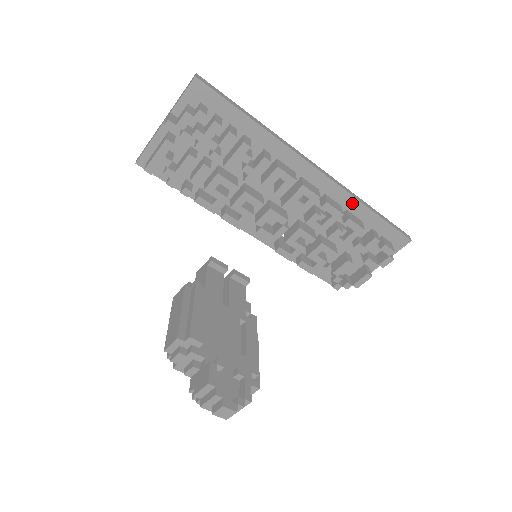
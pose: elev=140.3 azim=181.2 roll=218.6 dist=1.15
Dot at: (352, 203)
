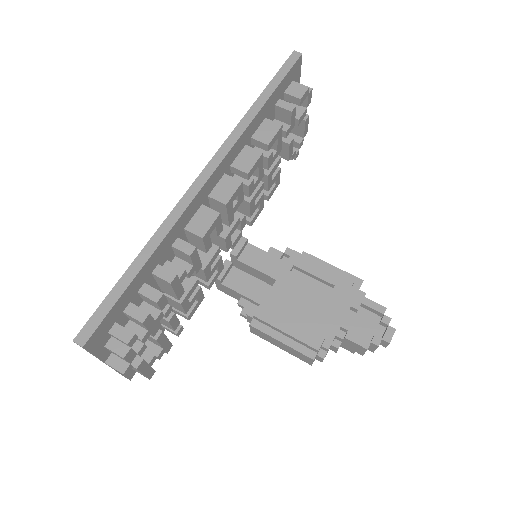
Dot at: (249, 130)
